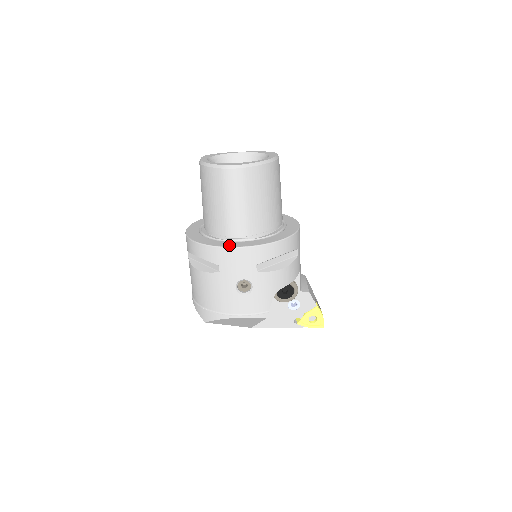
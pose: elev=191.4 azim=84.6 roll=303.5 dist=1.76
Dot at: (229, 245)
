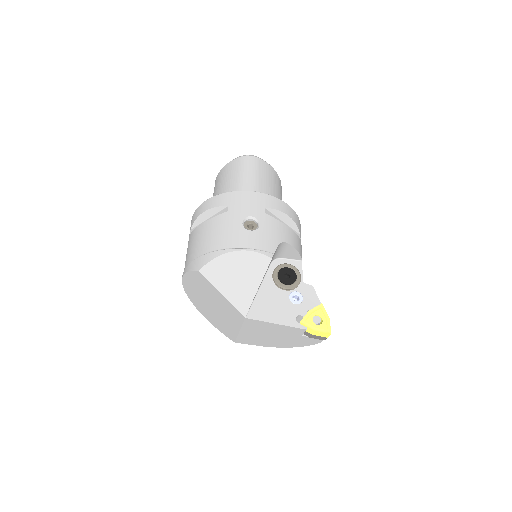
Dot at: occluded
